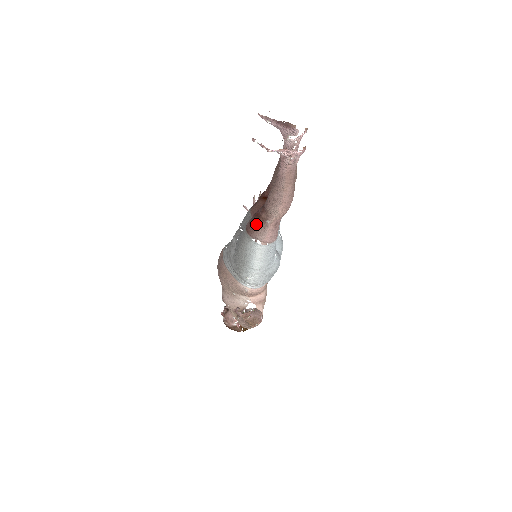
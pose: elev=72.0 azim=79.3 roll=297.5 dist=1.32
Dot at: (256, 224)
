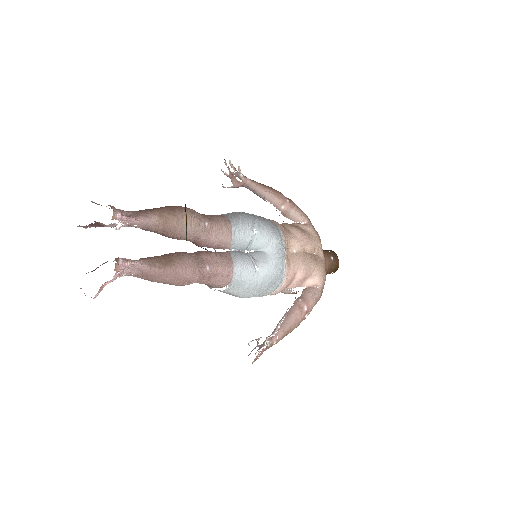
Dot at: occluded
